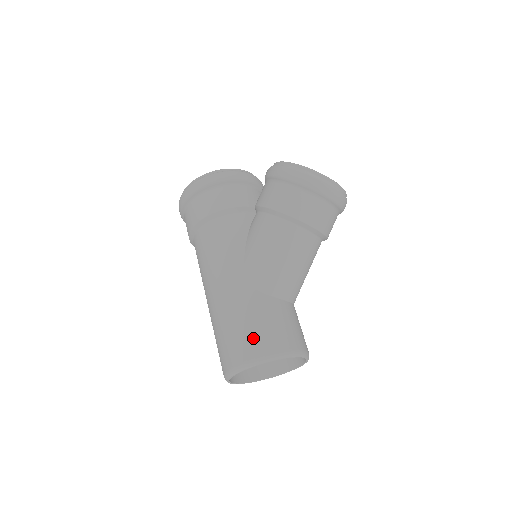
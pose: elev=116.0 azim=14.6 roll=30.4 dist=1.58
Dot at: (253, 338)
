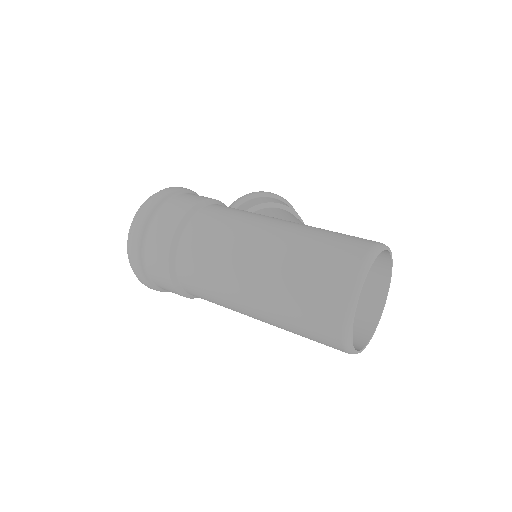
Dot at: (358, 237)
